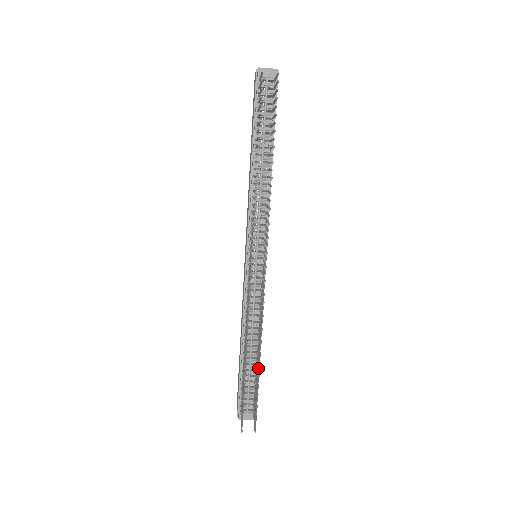
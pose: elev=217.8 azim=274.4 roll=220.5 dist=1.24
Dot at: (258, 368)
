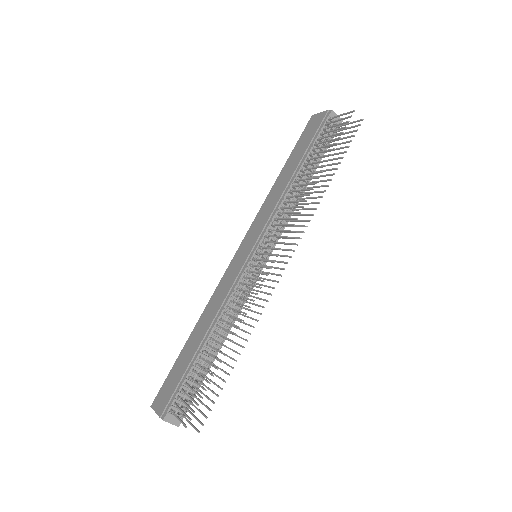
Dot at: occluded
